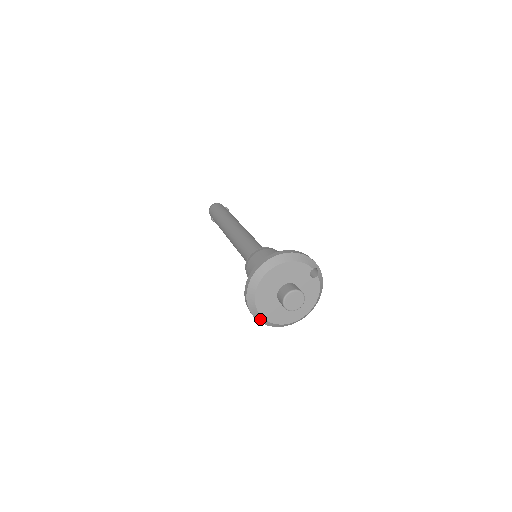
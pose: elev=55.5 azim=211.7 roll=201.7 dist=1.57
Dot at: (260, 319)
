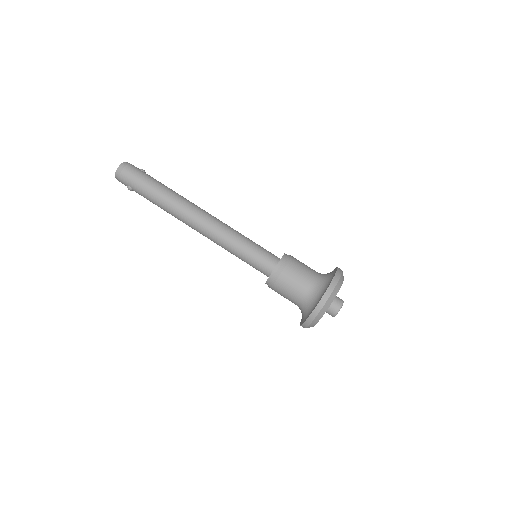
Dot at: occluded
